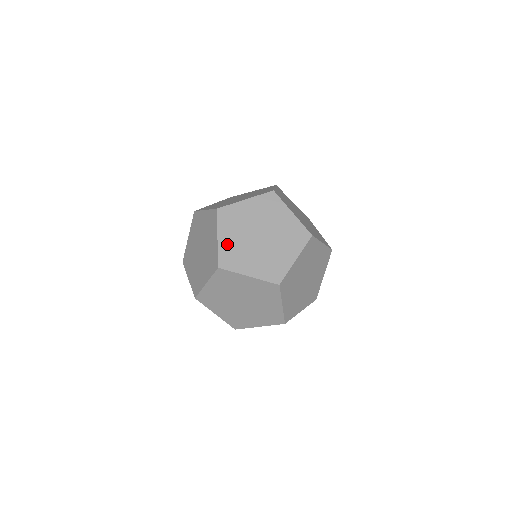
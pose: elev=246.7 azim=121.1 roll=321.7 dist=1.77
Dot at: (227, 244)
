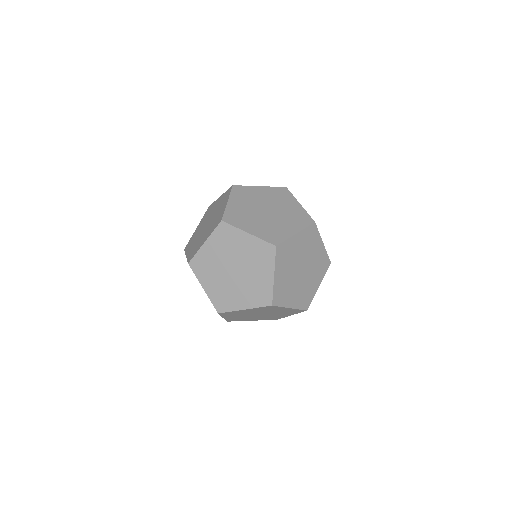
Dot at: (235, 208)
